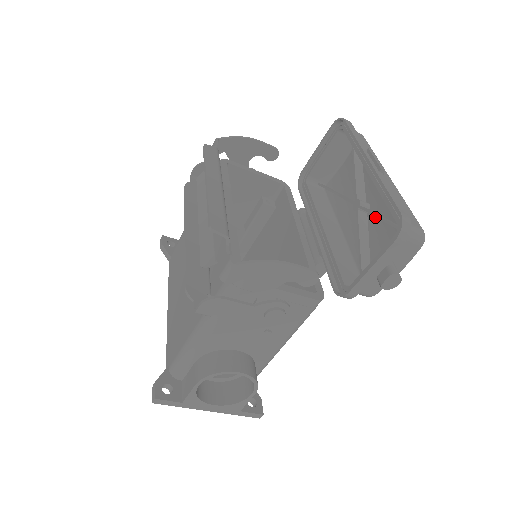
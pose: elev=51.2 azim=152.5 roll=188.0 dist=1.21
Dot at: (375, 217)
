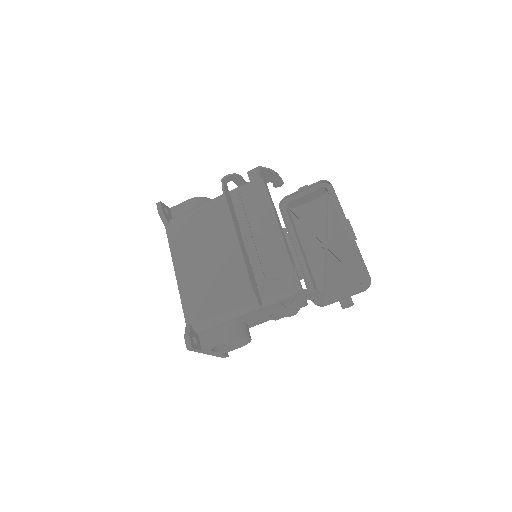
Dot at: (333, 256)
